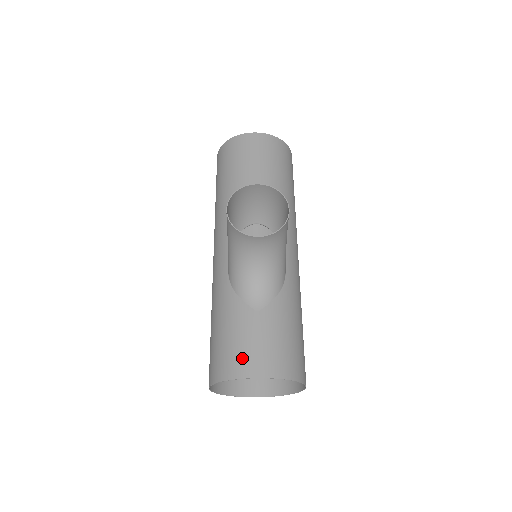
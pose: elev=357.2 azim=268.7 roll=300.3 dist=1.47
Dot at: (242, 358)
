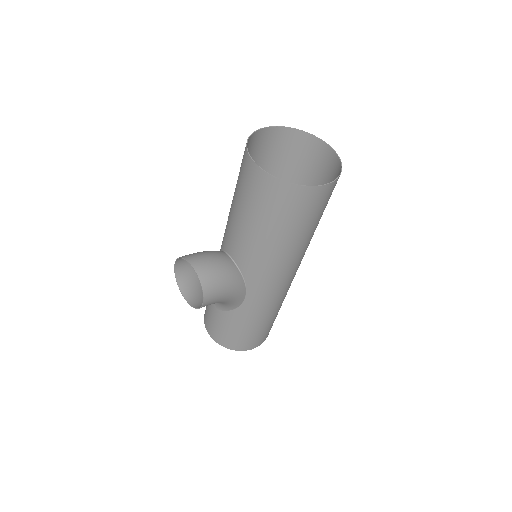
Dot at: (207, 319)
